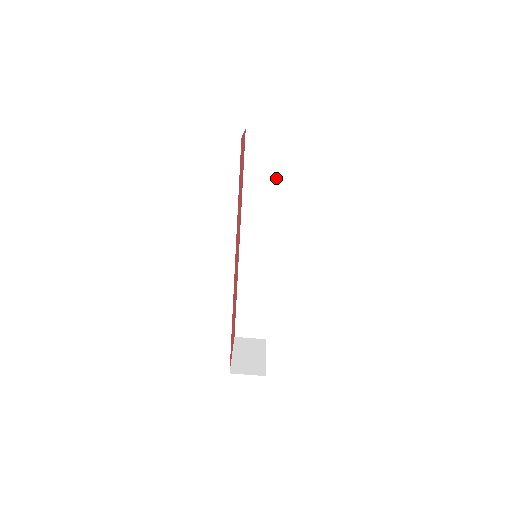
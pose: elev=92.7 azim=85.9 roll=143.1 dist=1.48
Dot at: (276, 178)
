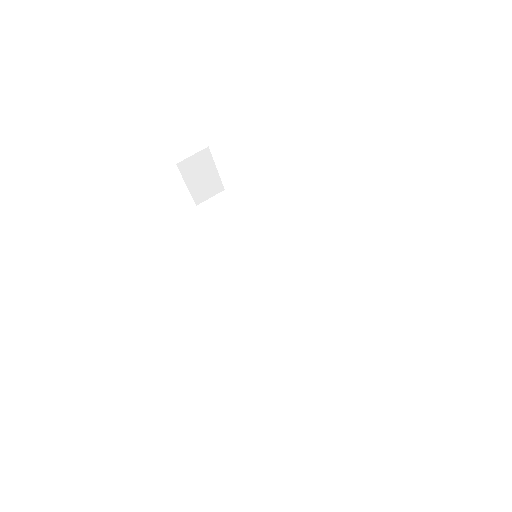
Dot at: (241, 219)
